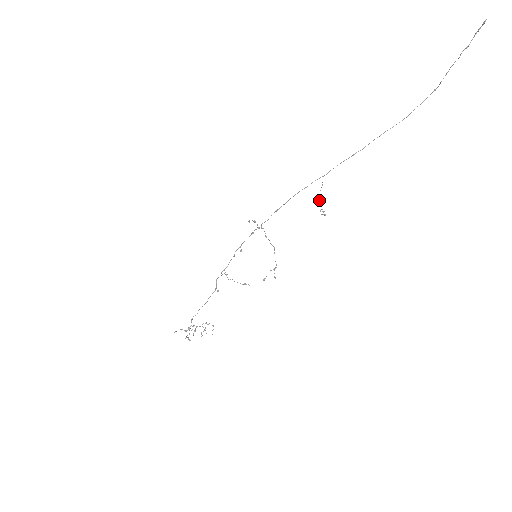
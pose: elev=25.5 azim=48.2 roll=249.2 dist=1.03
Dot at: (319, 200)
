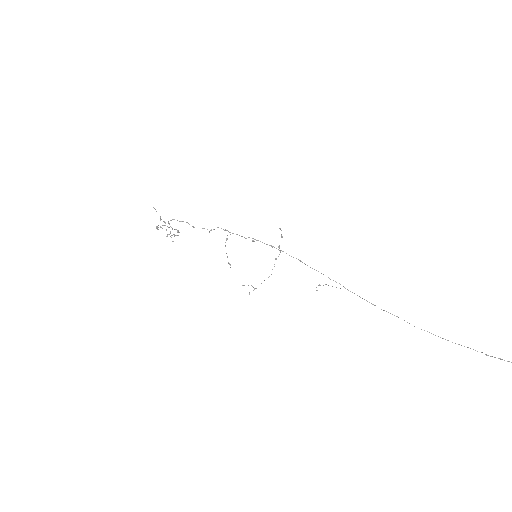
Dot at: (326, 284)
